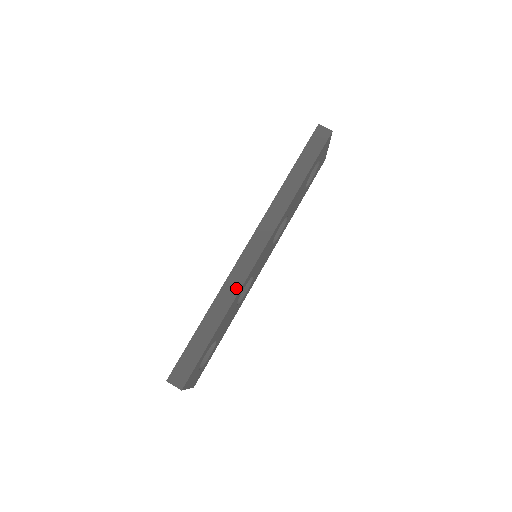
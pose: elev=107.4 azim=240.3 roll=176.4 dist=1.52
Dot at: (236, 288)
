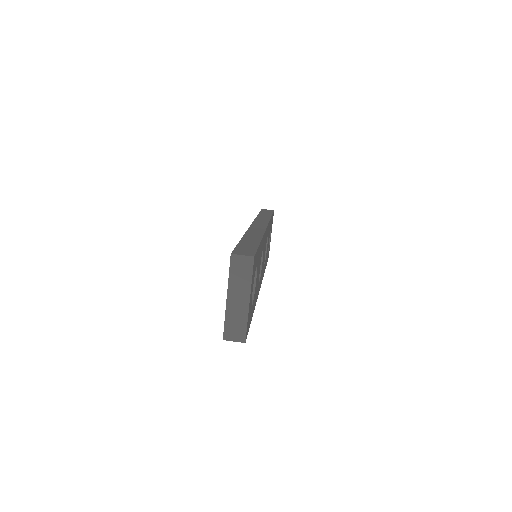
Dot at: (260, 232)
